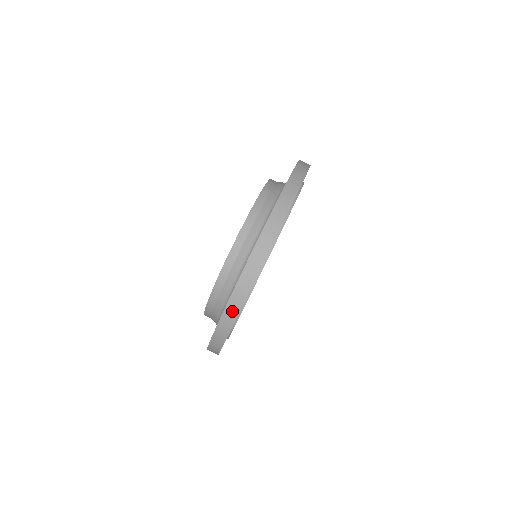
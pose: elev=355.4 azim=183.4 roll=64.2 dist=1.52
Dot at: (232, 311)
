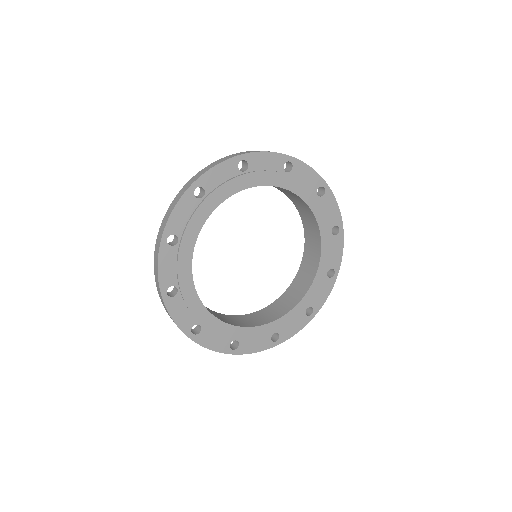
Dot at: occluded
